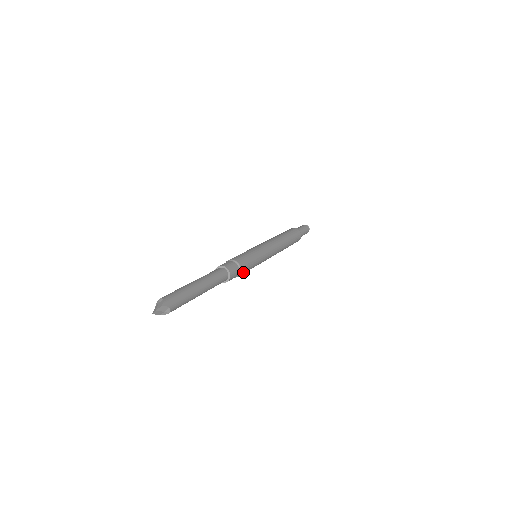
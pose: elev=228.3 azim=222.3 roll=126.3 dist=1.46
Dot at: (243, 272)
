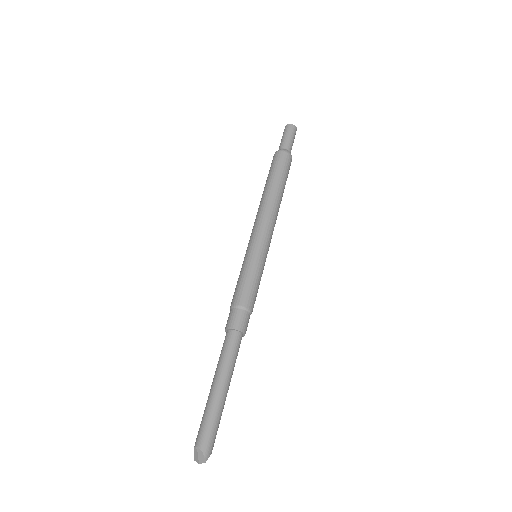
Dot at: (253, 306)
